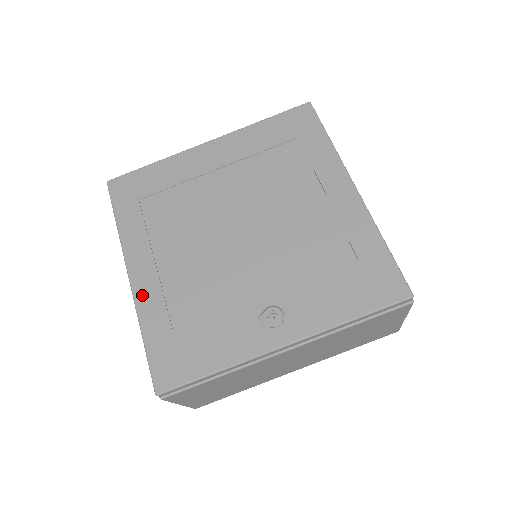
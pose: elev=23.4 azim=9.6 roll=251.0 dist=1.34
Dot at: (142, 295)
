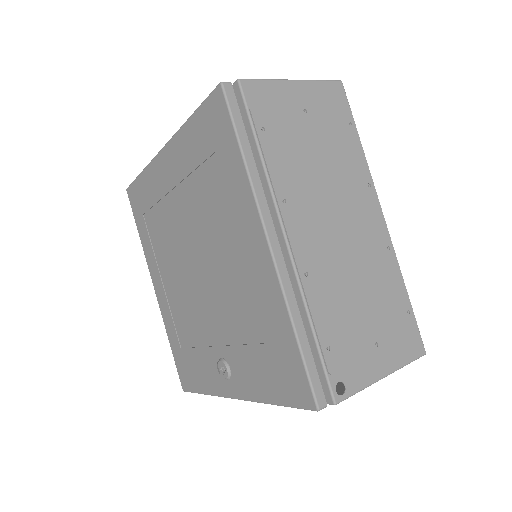
Dot at: (163, 310)
